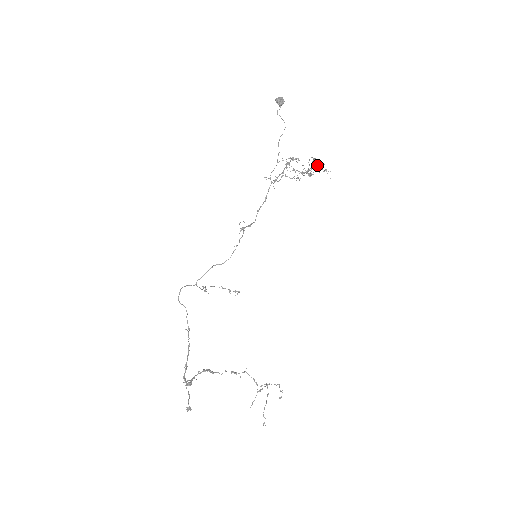
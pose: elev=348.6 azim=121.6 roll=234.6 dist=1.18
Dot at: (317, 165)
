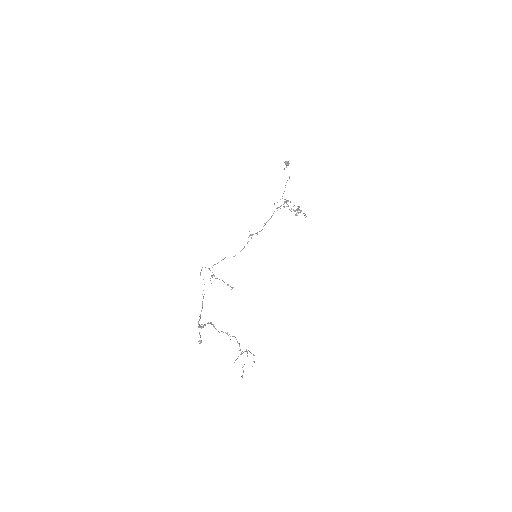
Dot at: occluded
